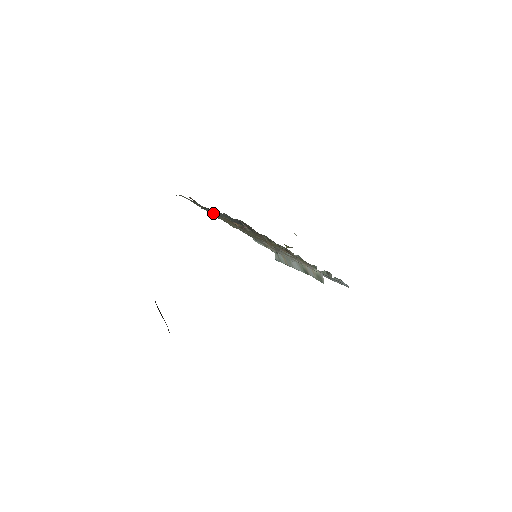
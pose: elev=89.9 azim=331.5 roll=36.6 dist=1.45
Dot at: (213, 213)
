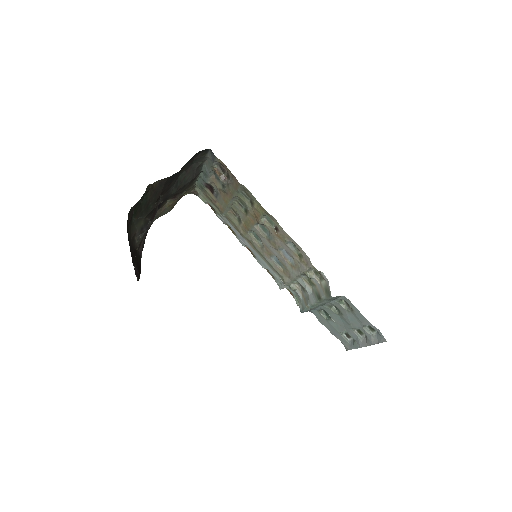
Dot at: (208, 180)
